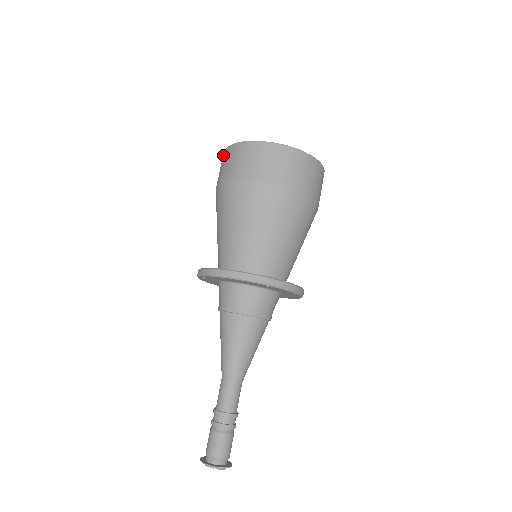
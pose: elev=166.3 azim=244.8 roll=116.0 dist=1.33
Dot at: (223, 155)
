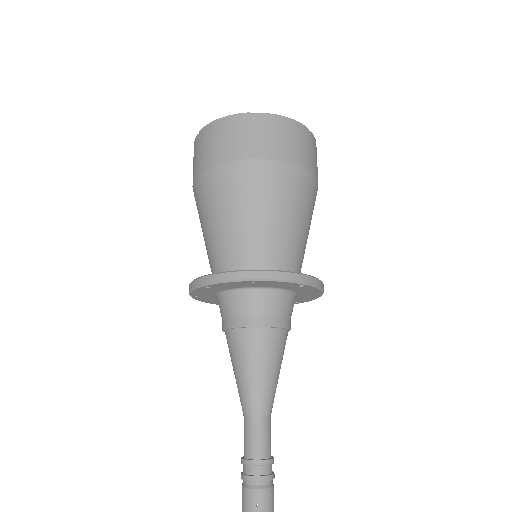
Dot at: (202, 134)
